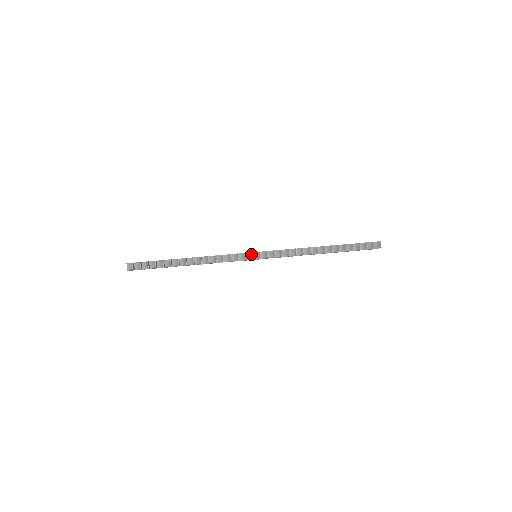
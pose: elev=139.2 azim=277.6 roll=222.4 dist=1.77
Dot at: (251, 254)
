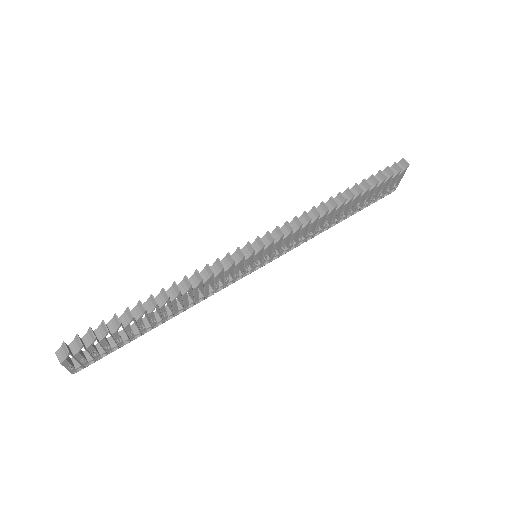
Dot at: (247, 246)
